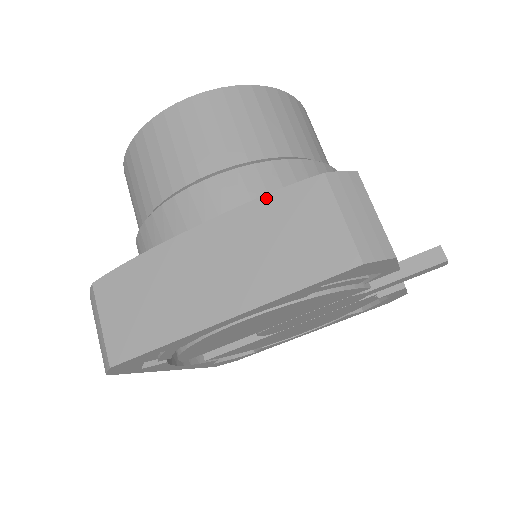
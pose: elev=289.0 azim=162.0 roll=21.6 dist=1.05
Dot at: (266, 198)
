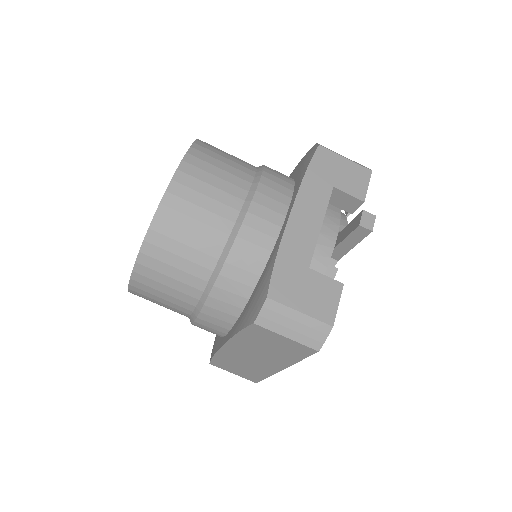
Dot at: (239, 334)
